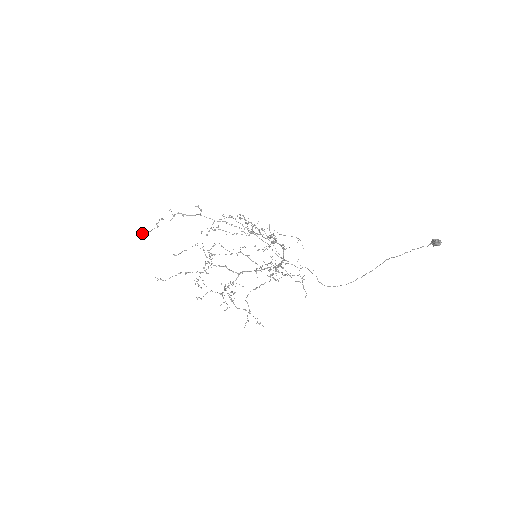
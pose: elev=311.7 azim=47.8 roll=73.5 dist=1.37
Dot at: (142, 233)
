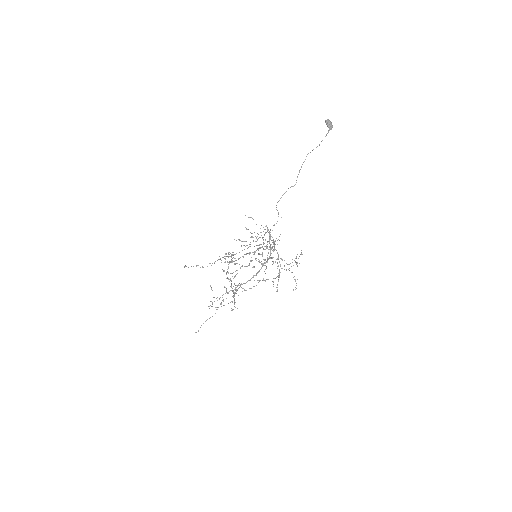
Dot at: (184, 267)
